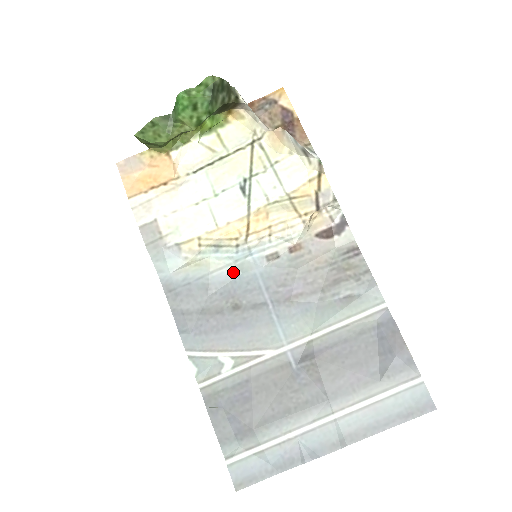
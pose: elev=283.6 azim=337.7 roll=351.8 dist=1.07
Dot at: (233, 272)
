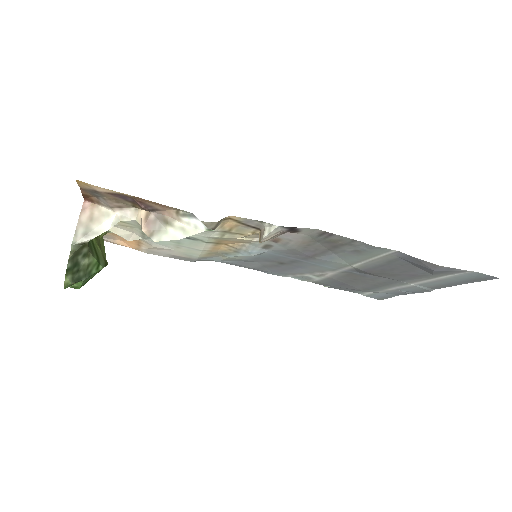
Dot at: (254, 256)
